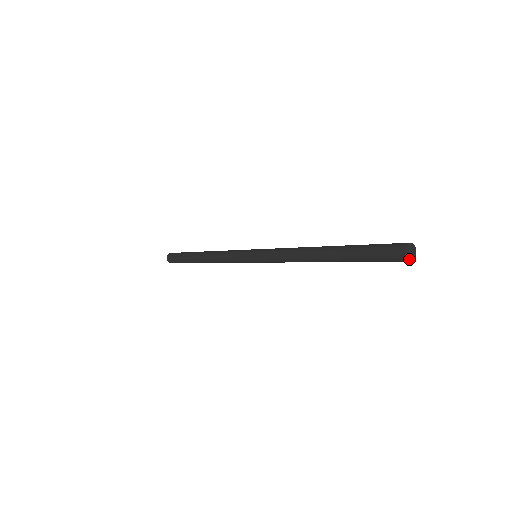
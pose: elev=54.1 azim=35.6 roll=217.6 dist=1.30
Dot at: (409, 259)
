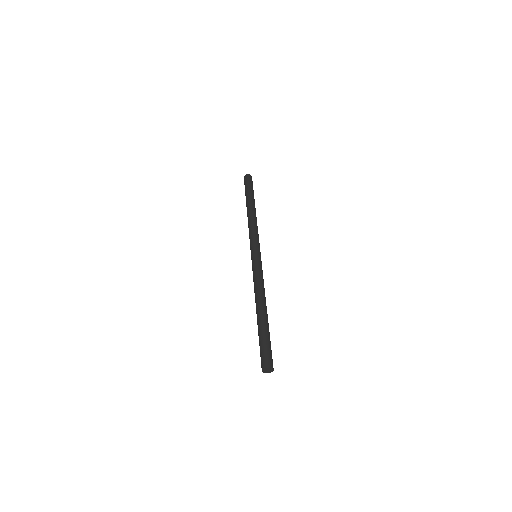
Dot at: (265, 372)
